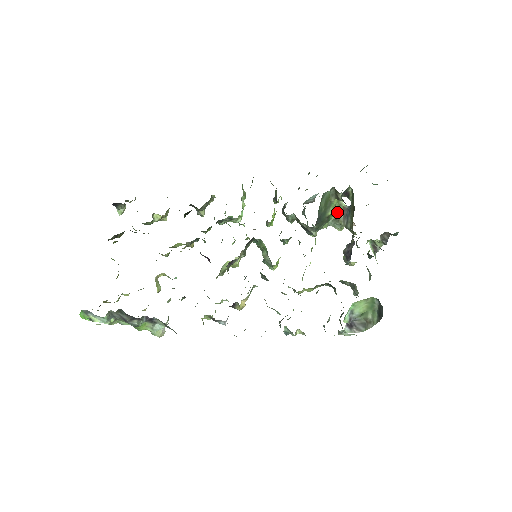
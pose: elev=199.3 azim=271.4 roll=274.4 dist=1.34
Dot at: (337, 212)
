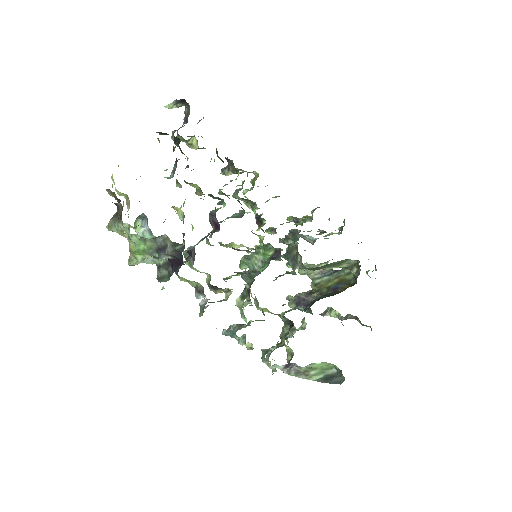
Dot at: (319, 265)
